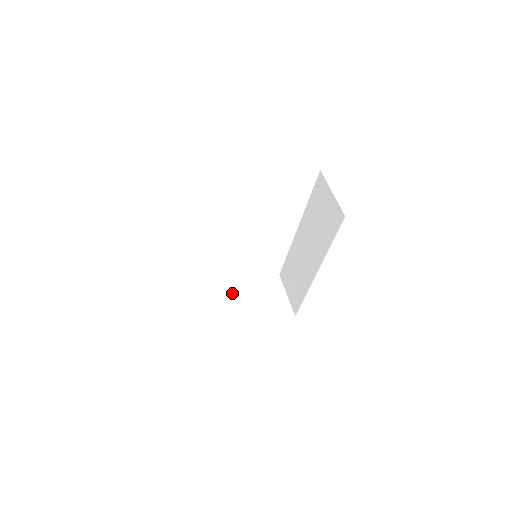
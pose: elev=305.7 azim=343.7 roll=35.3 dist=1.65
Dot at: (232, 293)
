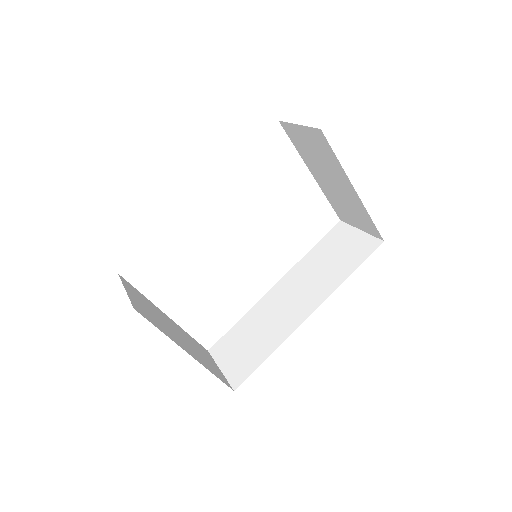
Dot at: (165, 319)
